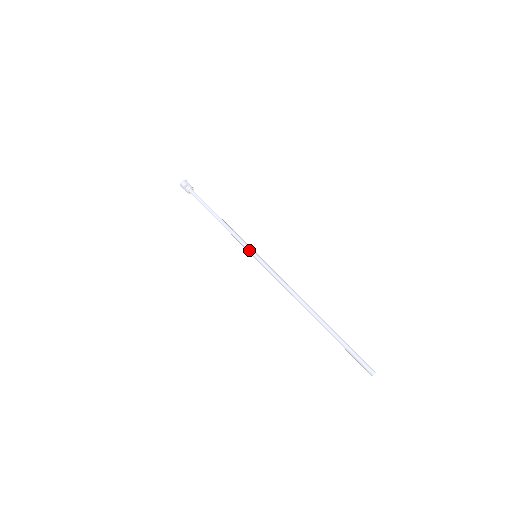
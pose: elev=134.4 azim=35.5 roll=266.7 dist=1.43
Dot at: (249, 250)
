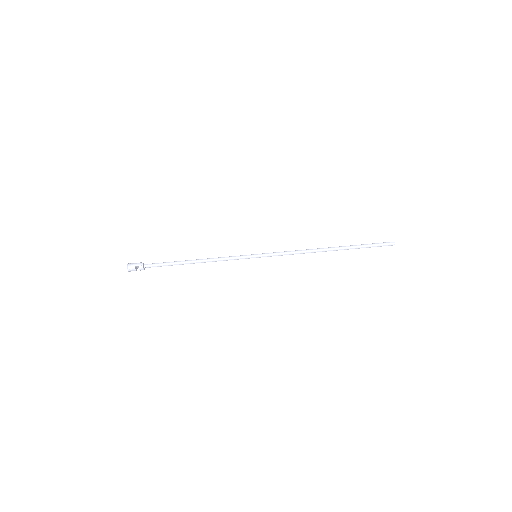
Dot at: (248, 258)
